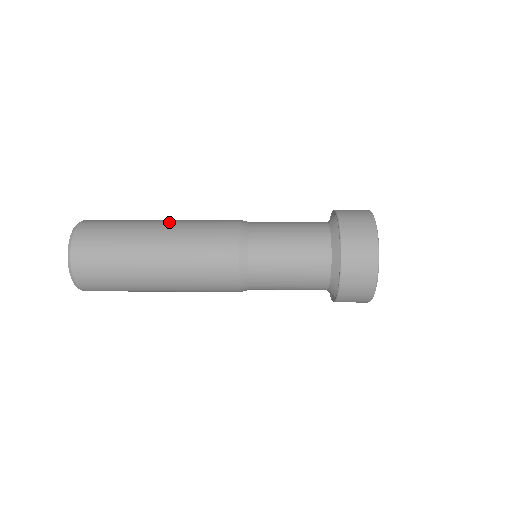
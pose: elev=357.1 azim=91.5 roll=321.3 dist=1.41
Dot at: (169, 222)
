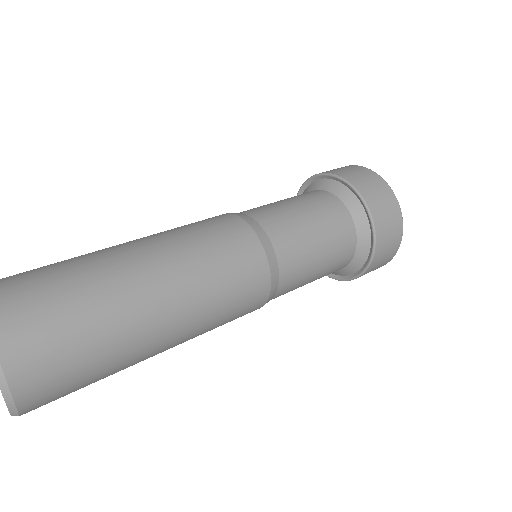
Dot at: (133, 240)
